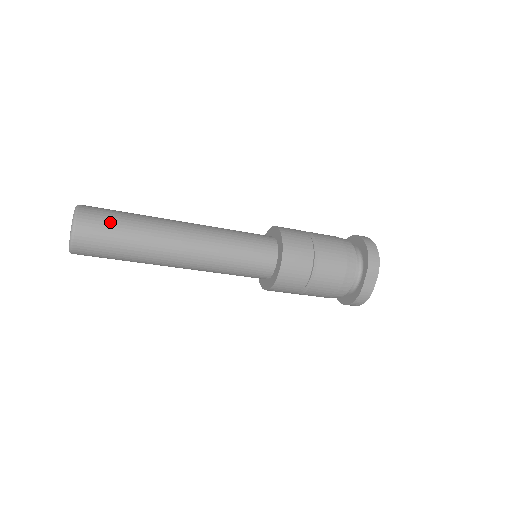
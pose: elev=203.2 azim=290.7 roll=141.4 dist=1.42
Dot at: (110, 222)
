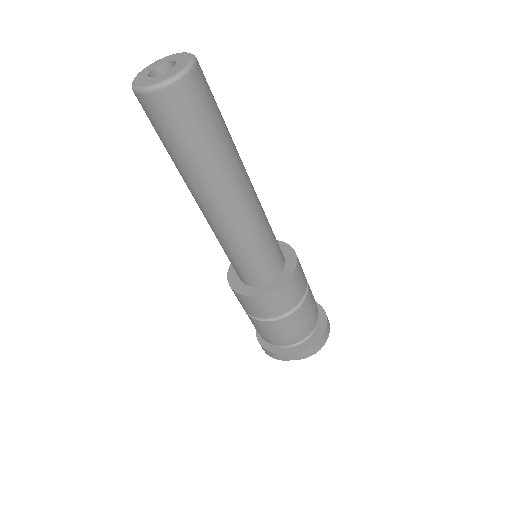
Dot at: (199, 120)
